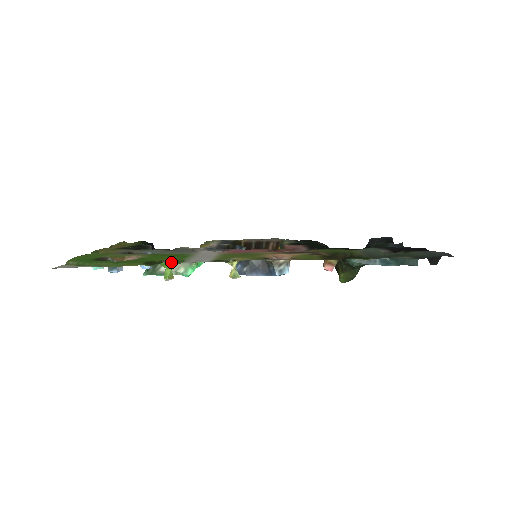
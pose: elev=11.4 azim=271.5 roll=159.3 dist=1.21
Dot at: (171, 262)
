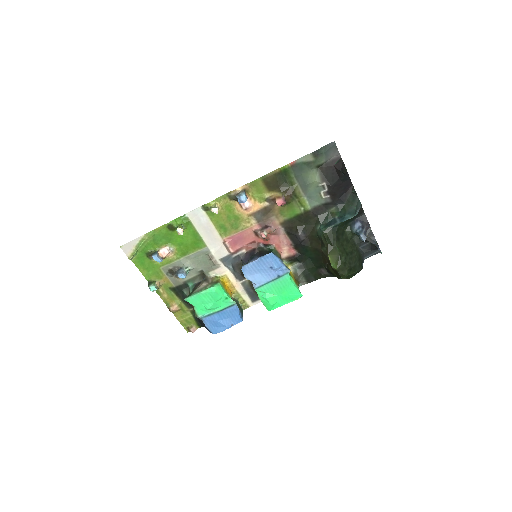
Dot at: (184, 228)
